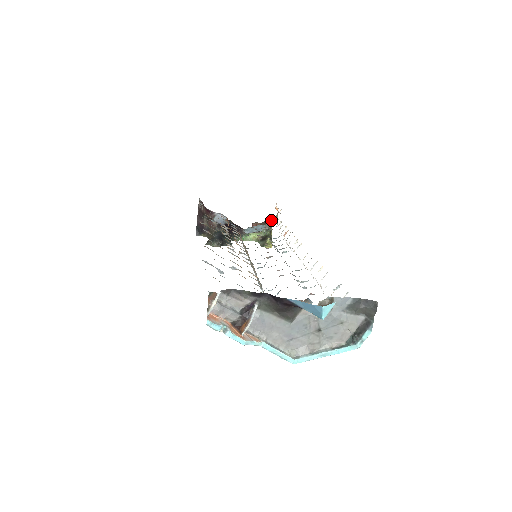
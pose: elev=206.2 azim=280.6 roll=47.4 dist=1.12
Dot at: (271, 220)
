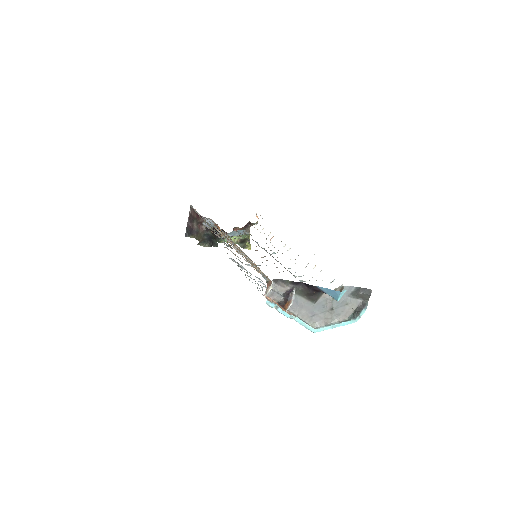
Dot at: (249, 226)
